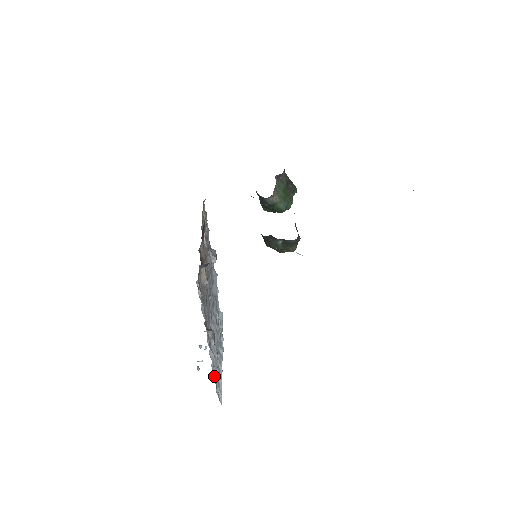
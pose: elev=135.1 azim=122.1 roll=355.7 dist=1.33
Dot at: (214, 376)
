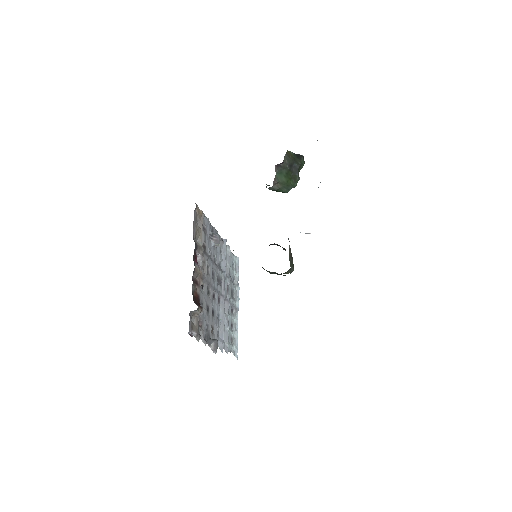
Dot at: (226, 348)
